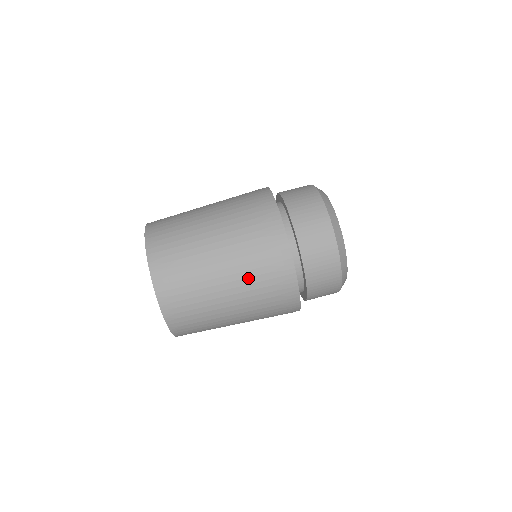
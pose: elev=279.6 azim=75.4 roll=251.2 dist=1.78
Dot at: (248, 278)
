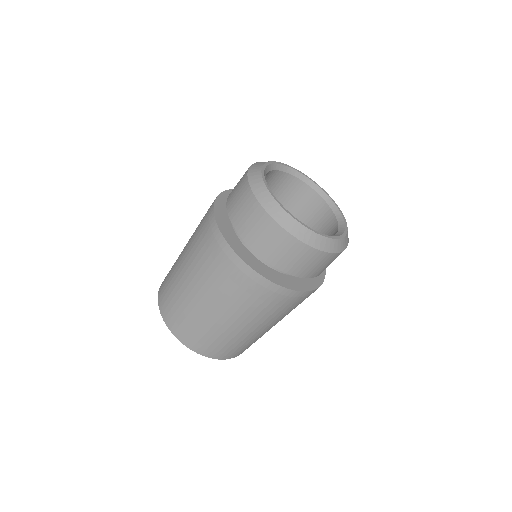
Dot at: (286, 314)
